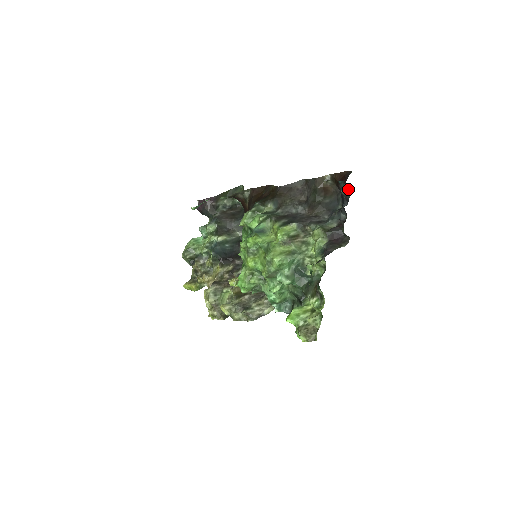
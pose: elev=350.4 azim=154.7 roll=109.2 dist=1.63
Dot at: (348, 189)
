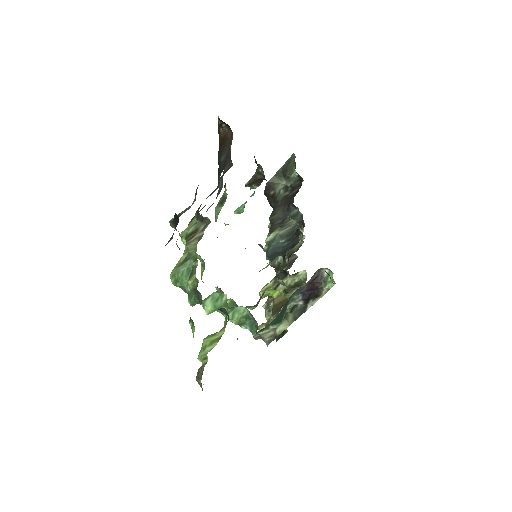
Dot at: occluded
